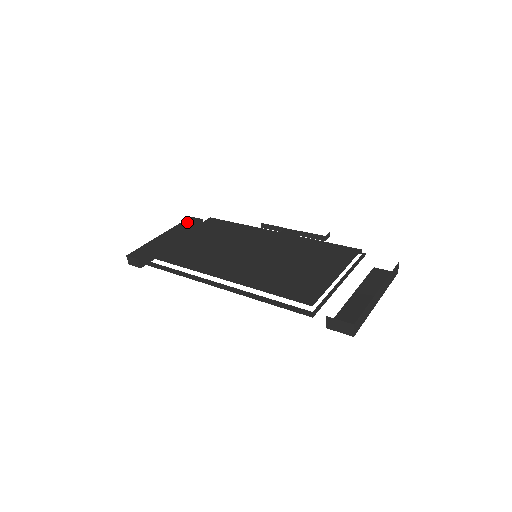
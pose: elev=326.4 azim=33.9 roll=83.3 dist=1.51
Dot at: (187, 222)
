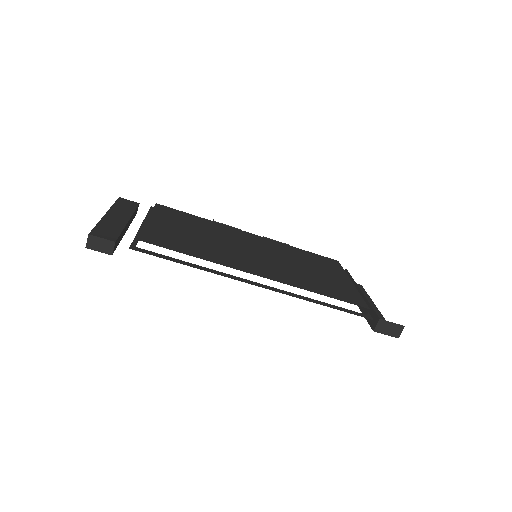
Dot at: (124, 203)
